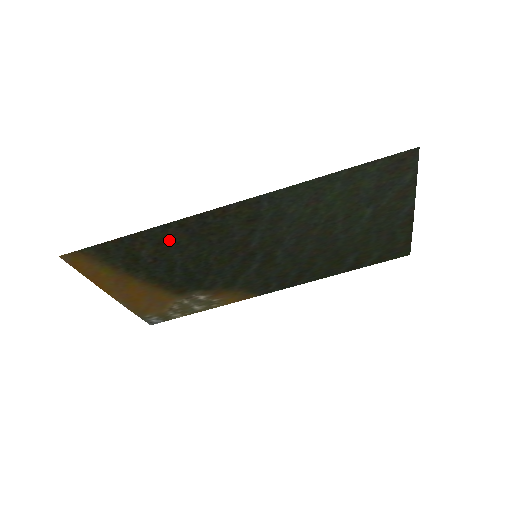
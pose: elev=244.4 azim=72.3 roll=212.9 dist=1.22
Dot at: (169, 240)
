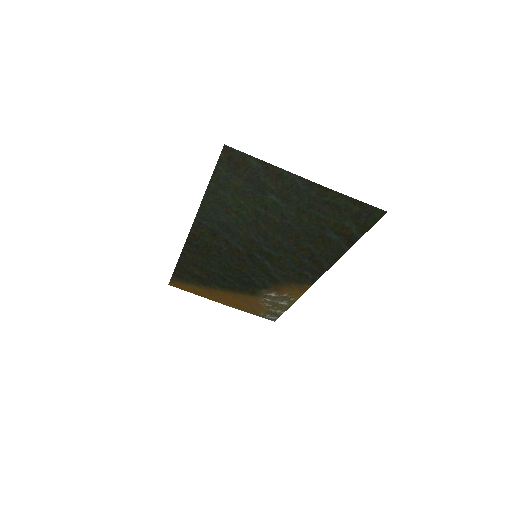
Dot at: (196, 261)
